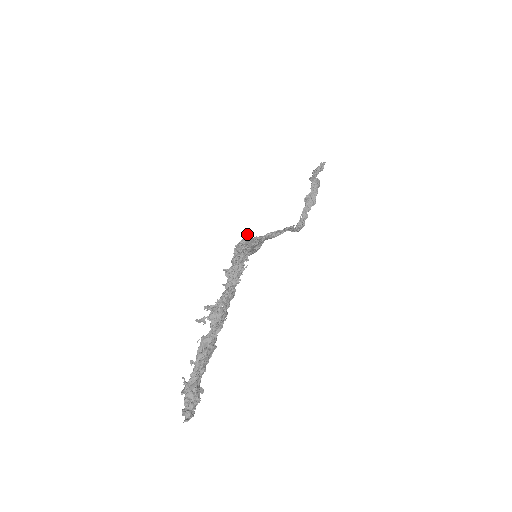
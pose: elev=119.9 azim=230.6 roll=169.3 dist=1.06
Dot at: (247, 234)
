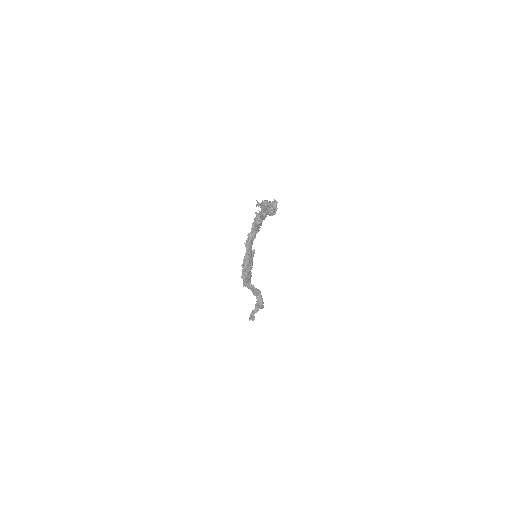
Dot at: occluded
